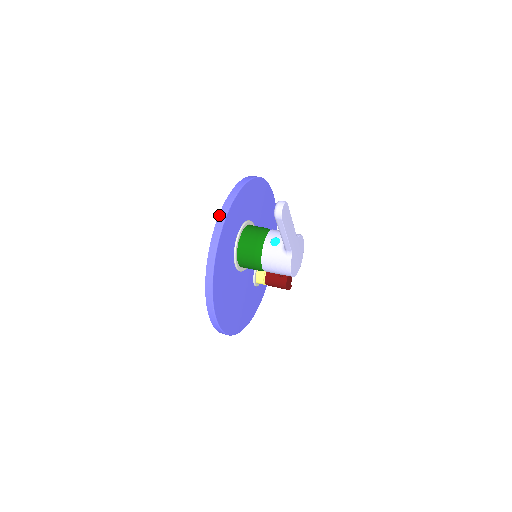
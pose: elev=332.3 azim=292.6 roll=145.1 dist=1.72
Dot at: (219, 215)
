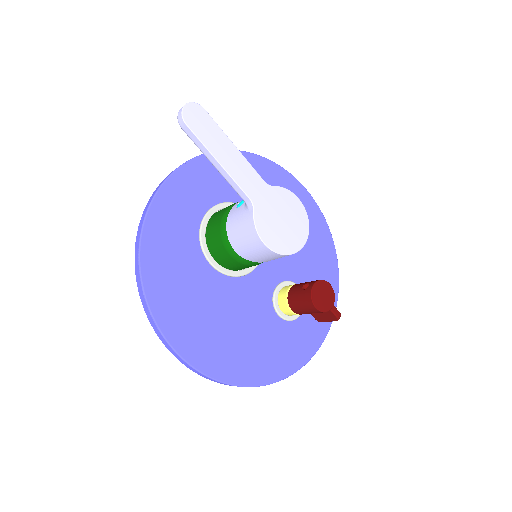
Dot at: (163, 180)
